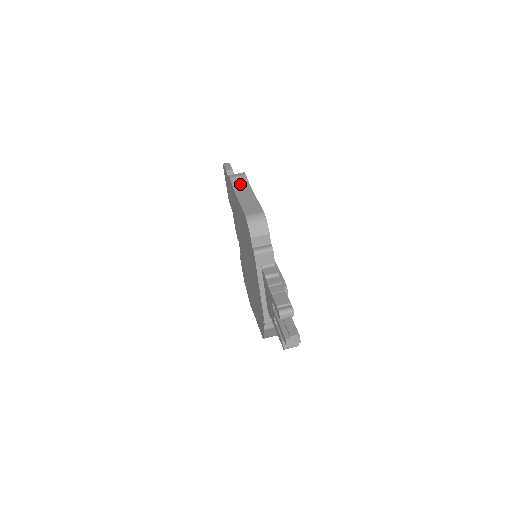
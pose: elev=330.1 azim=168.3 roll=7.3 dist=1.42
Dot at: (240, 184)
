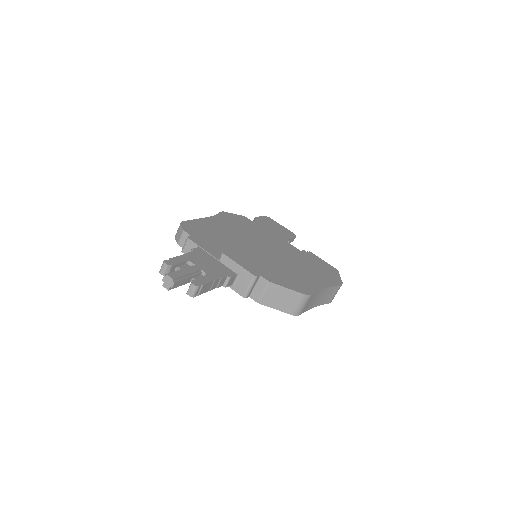
Dot at: occluded
